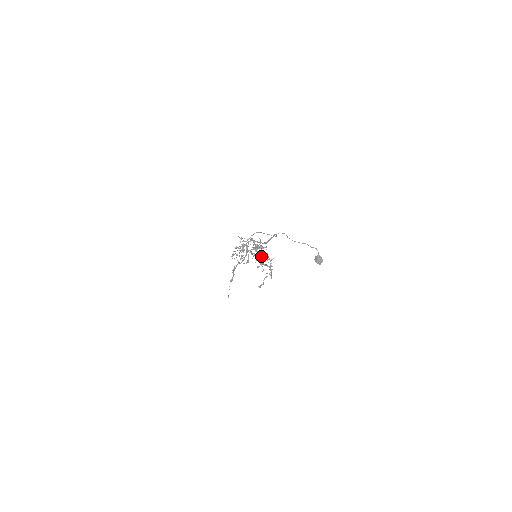
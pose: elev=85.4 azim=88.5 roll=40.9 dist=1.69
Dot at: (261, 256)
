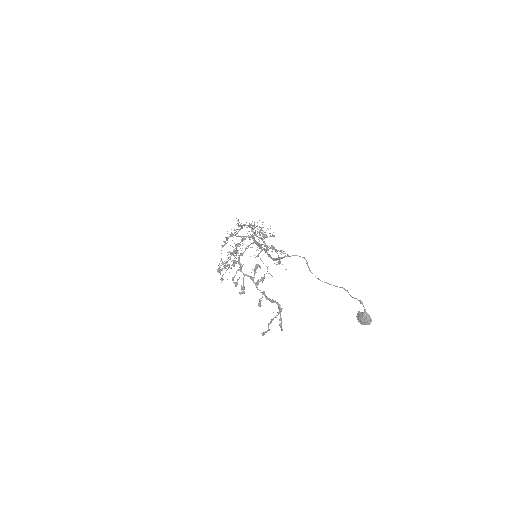
Dot at: occluded
